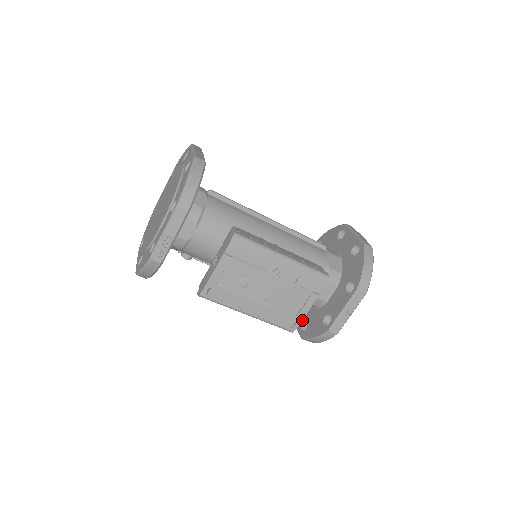
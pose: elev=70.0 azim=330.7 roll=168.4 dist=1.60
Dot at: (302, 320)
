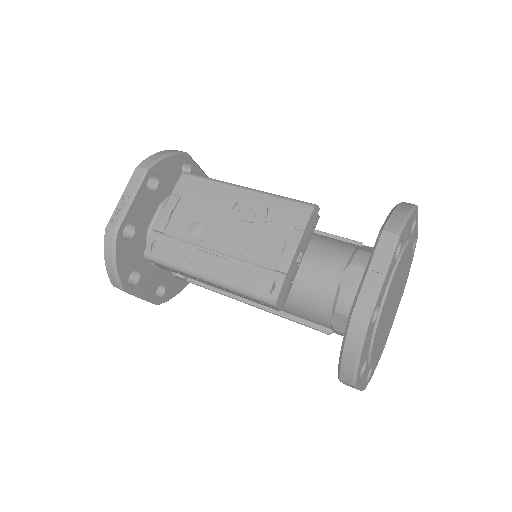
Dot at: occluded
